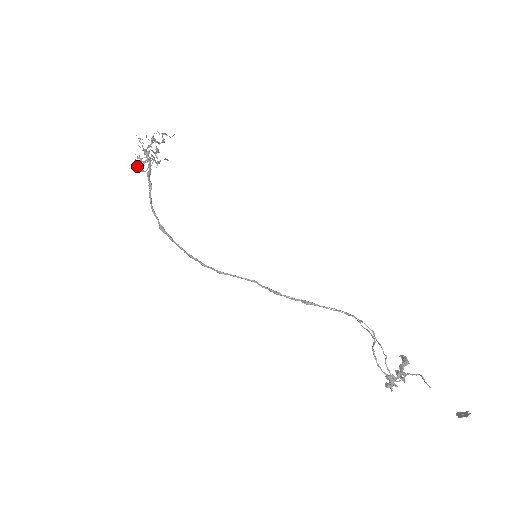
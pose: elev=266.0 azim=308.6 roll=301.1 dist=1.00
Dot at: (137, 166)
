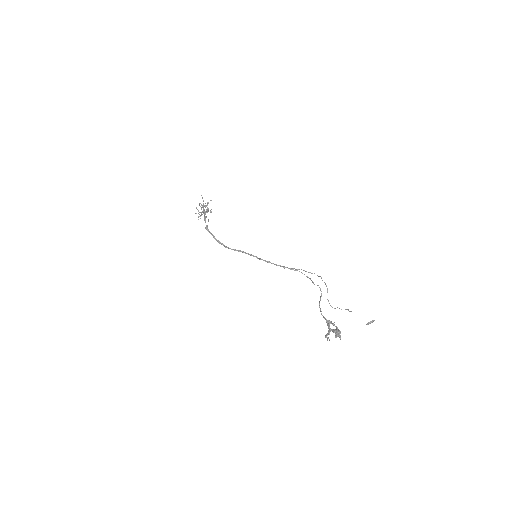
Dot at: occluded
